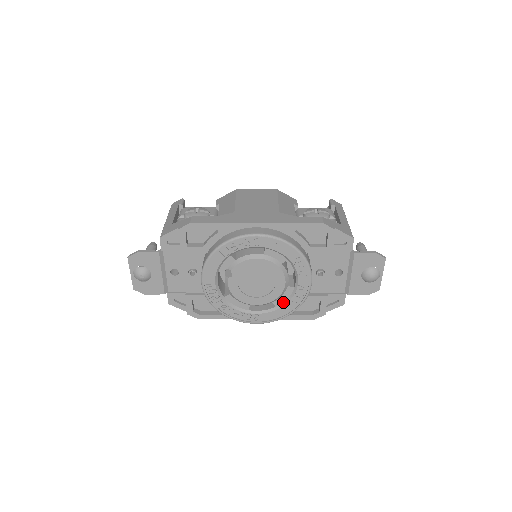
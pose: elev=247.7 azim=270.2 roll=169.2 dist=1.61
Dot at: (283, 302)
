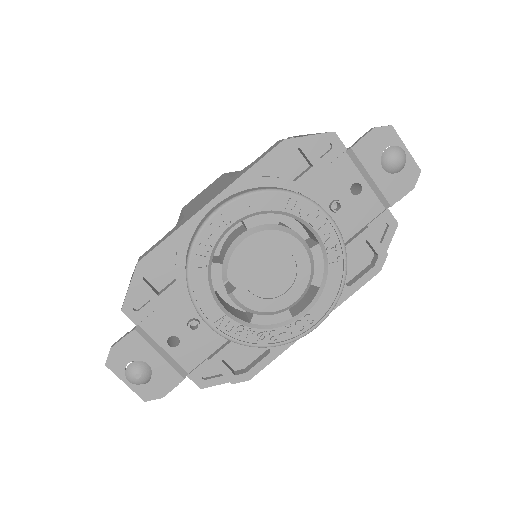
Dot at: (323, 274)
